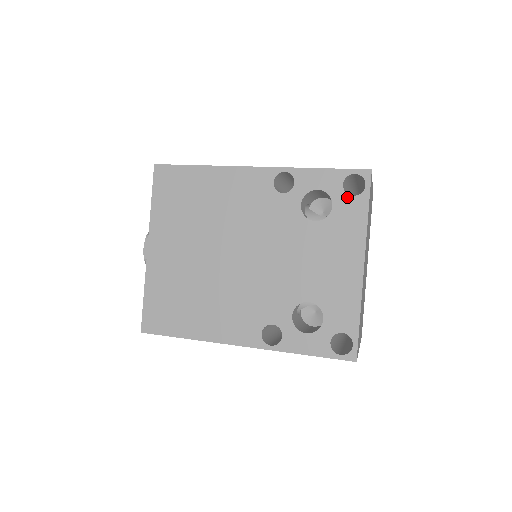
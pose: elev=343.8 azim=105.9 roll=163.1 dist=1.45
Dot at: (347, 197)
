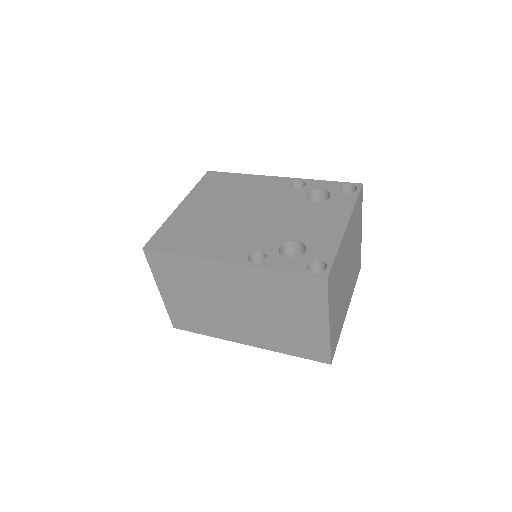
Dot at: (342, 193)
